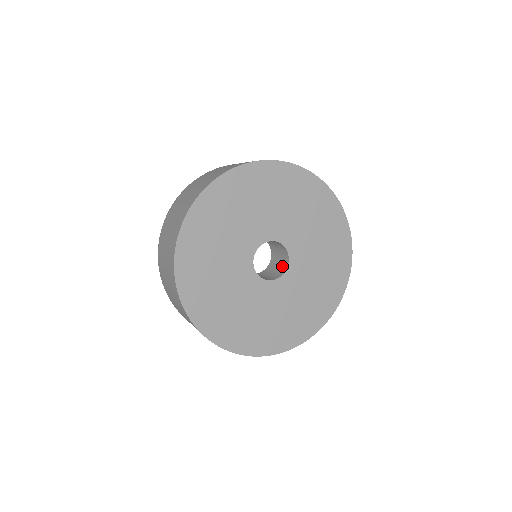
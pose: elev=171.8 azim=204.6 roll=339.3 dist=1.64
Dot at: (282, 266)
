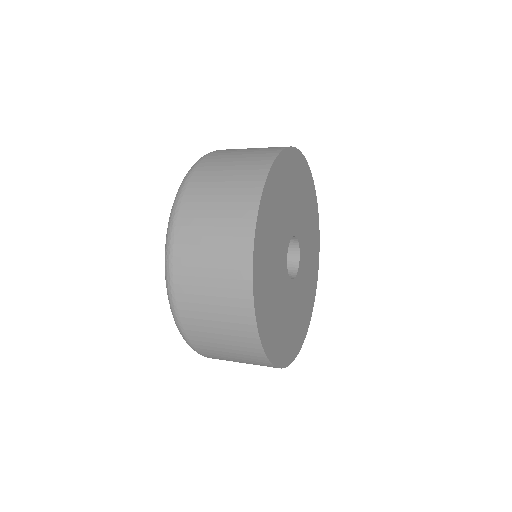
Dot at: (289, 246)
